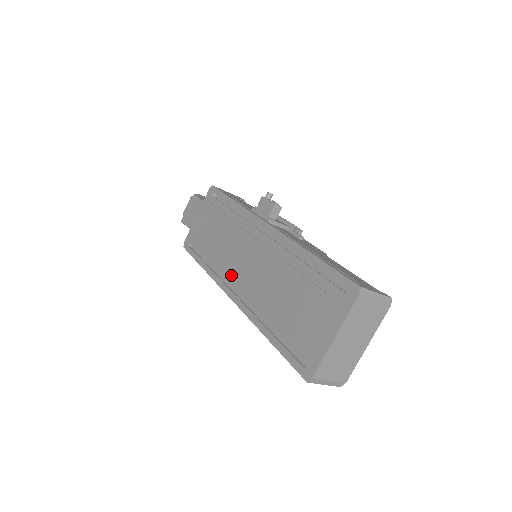
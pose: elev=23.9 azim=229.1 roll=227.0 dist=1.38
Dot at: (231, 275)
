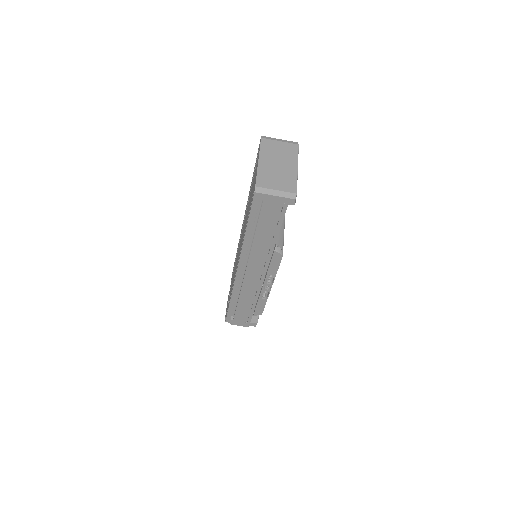
Dot at: occluded
